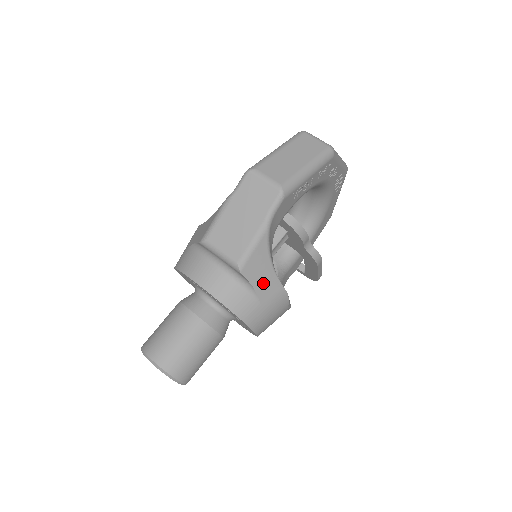
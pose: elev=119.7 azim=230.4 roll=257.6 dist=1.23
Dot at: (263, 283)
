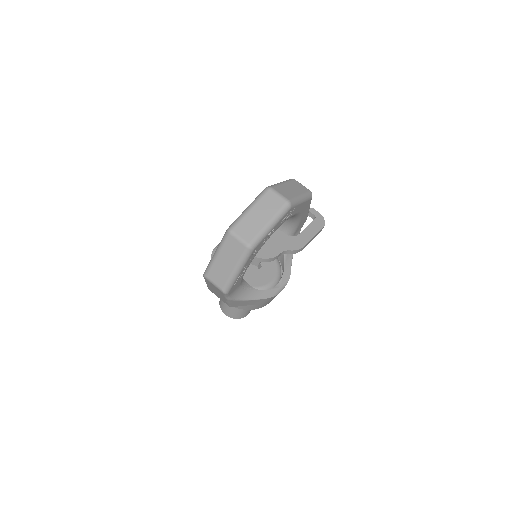
Dot at: (250, 303)
